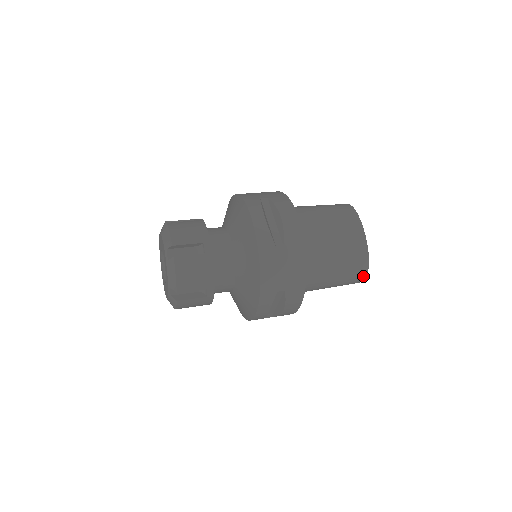
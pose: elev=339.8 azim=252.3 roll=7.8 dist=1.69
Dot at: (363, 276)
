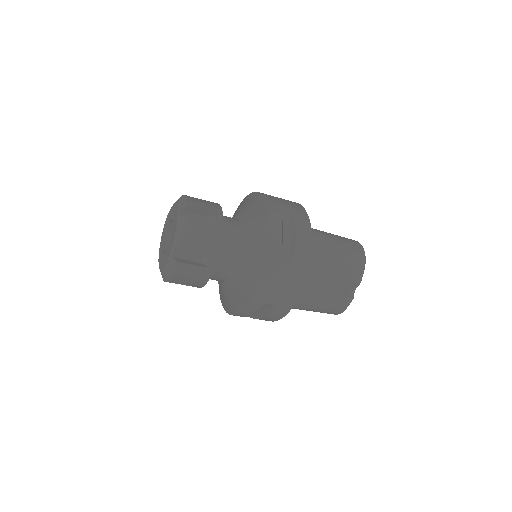
Dot at: (362, 252)
